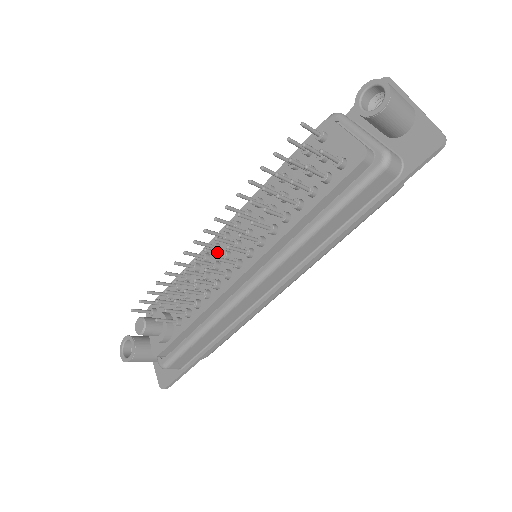
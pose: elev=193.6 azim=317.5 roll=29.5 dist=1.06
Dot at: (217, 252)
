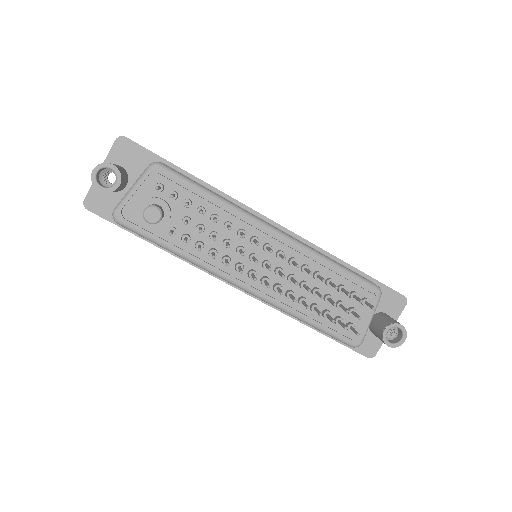
Dot at: occluded
